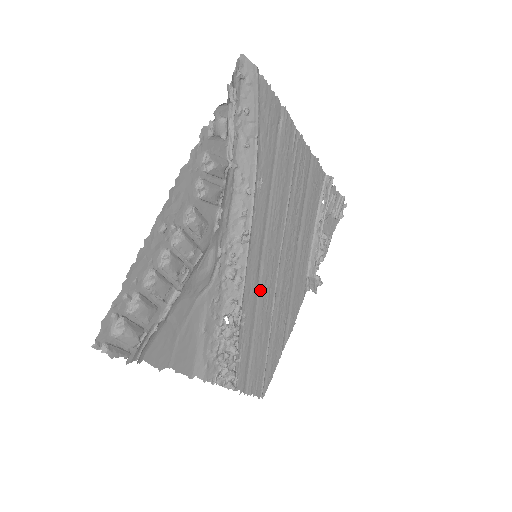
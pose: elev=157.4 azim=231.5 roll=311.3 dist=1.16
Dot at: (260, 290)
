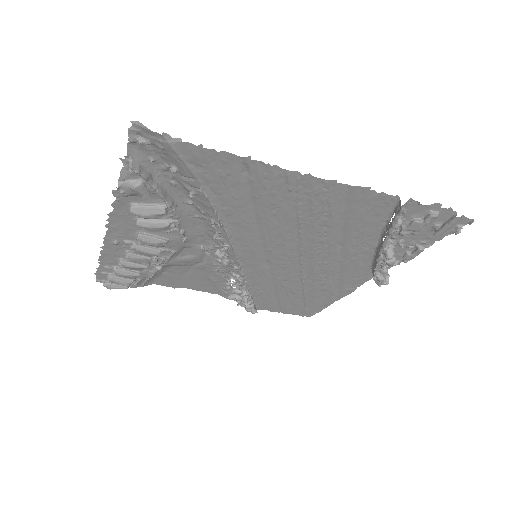
Dot at: (273, 273)
